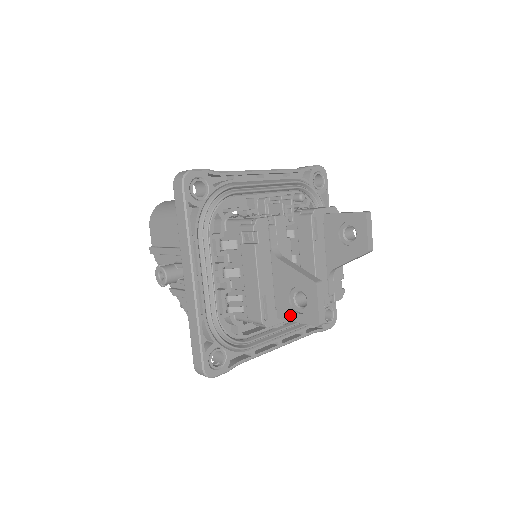
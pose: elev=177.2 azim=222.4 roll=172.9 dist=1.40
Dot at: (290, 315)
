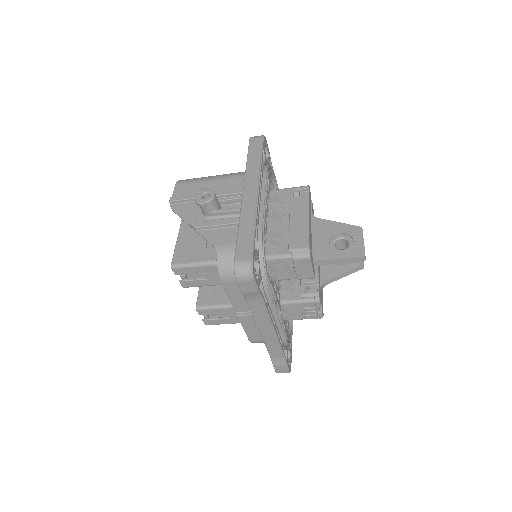
Dot at: (330, 254)
